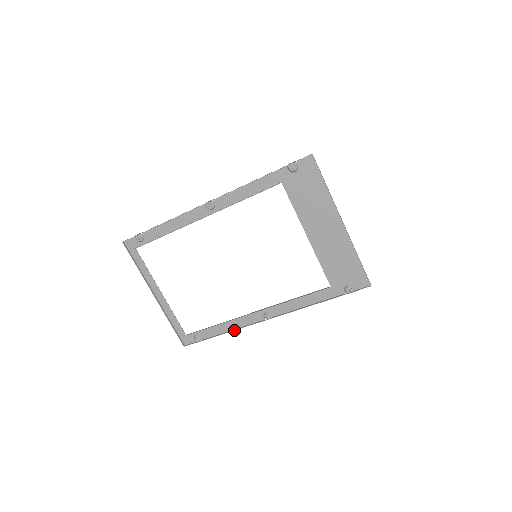
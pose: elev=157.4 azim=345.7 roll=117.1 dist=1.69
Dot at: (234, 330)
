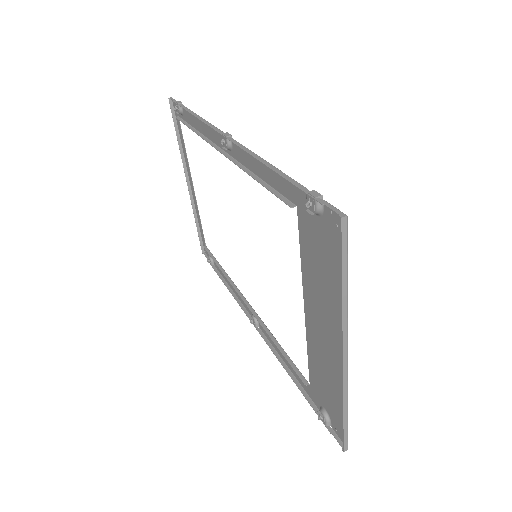
Dot at: (230, 292)
